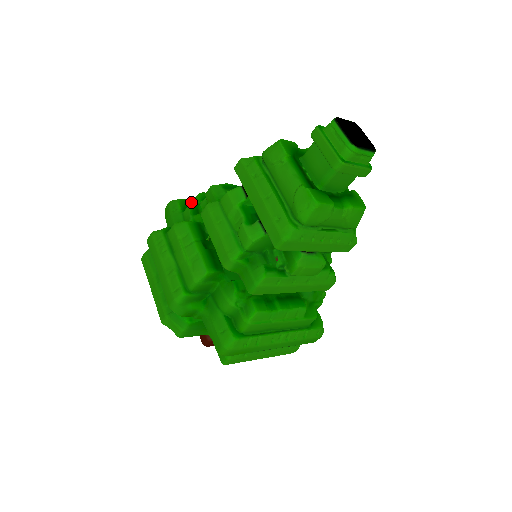
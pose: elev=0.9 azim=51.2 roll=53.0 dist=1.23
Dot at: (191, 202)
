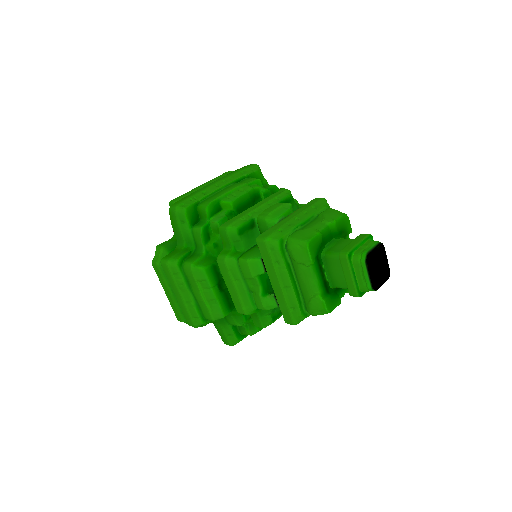
Dot at: (197, 209)
